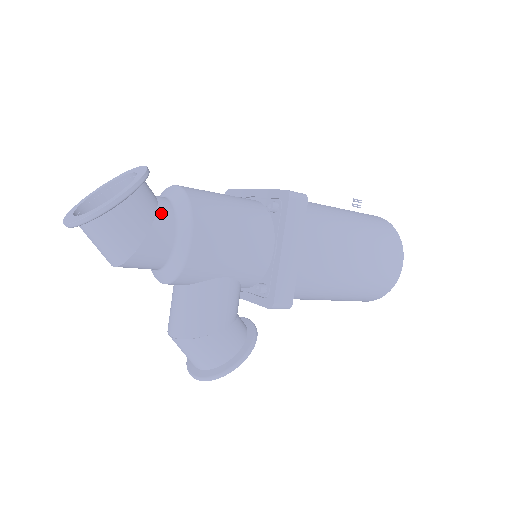
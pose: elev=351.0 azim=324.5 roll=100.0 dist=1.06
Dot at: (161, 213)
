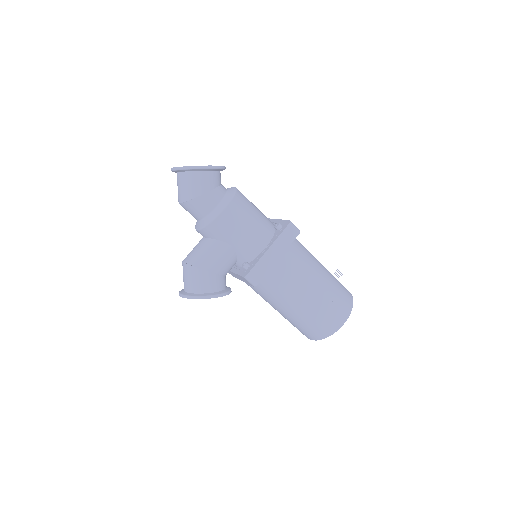
Dot at: (218, 190)
